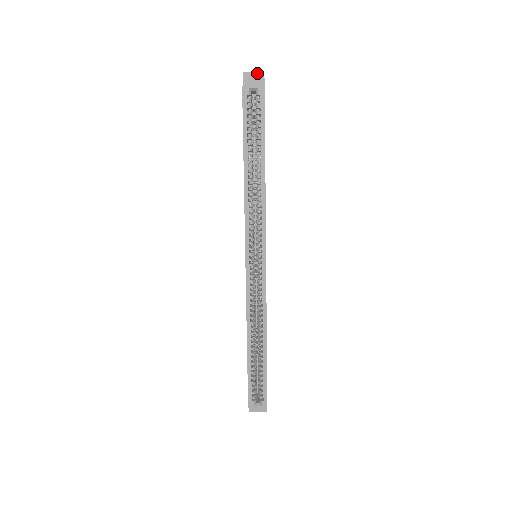
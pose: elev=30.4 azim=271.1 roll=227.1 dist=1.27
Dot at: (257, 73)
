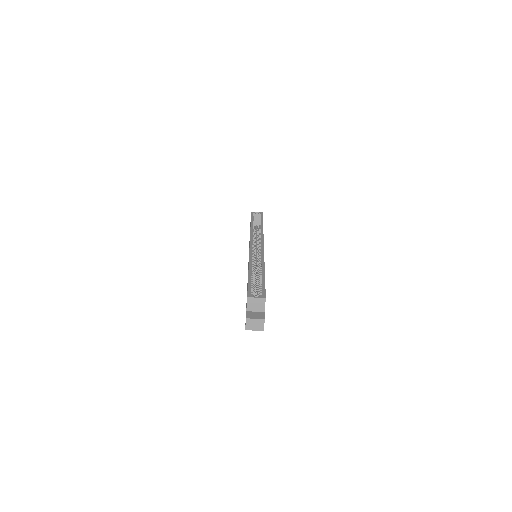
Dot at: occluded
